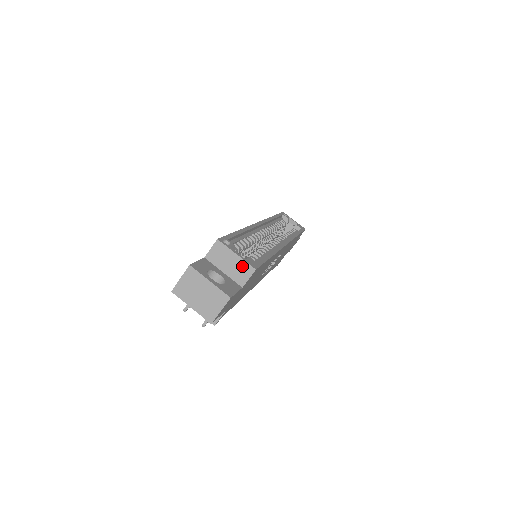
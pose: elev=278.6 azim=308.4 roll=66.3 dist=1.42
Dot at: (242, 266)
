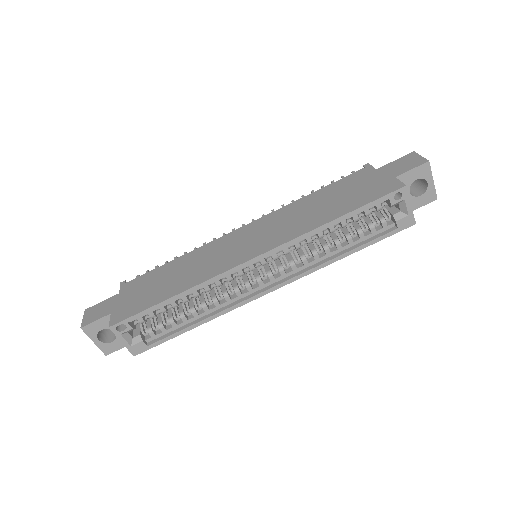
Dot at: (128, 345)
